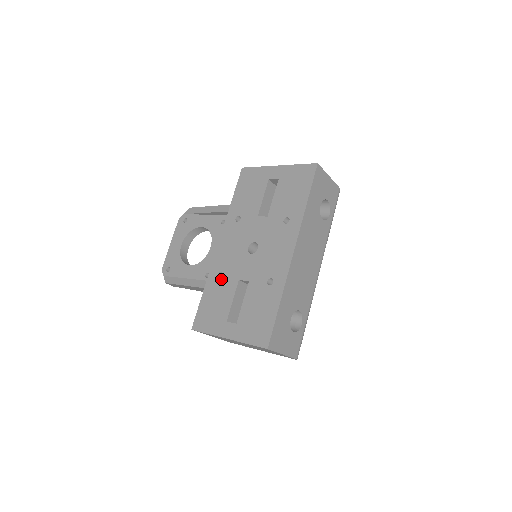
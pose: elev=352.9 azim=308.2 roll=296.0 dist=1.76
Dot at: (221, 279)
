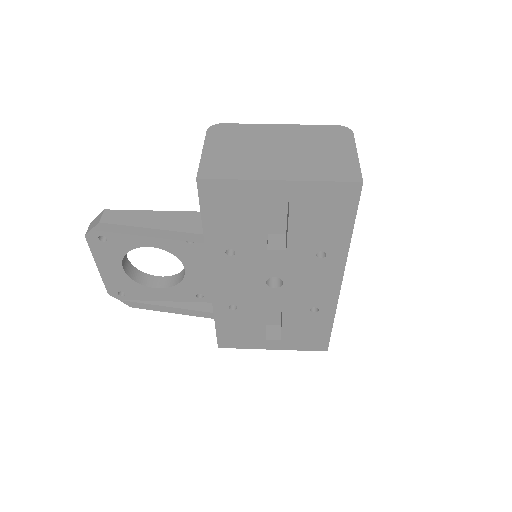
Dot at: (237, 311)
